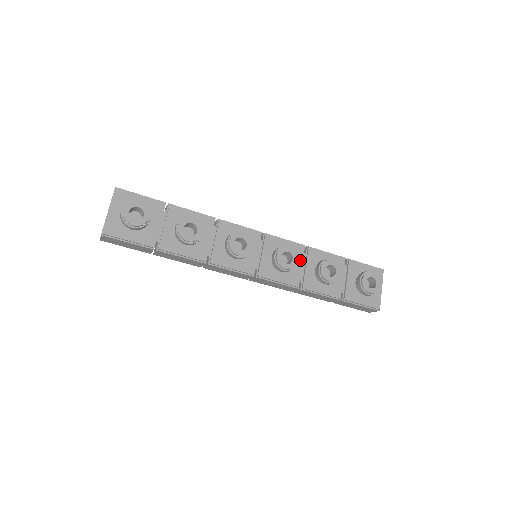
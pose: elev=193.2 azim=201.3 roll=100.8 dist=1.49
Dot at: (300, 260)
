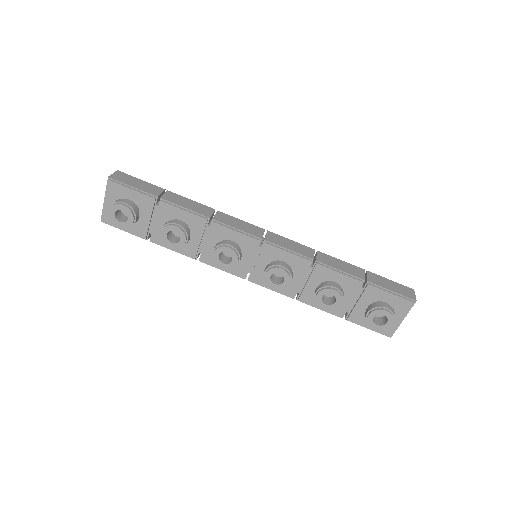
Dot at: (301, 274)
